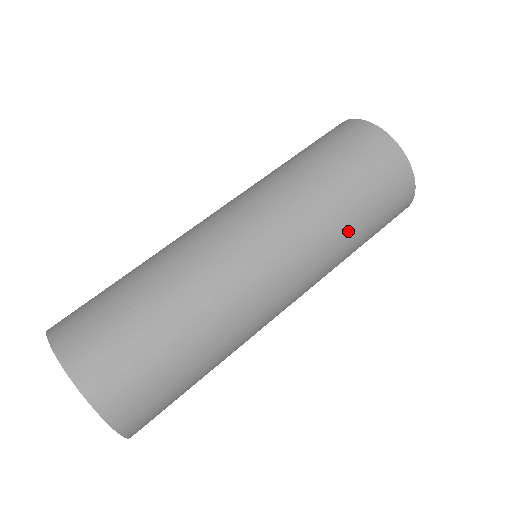
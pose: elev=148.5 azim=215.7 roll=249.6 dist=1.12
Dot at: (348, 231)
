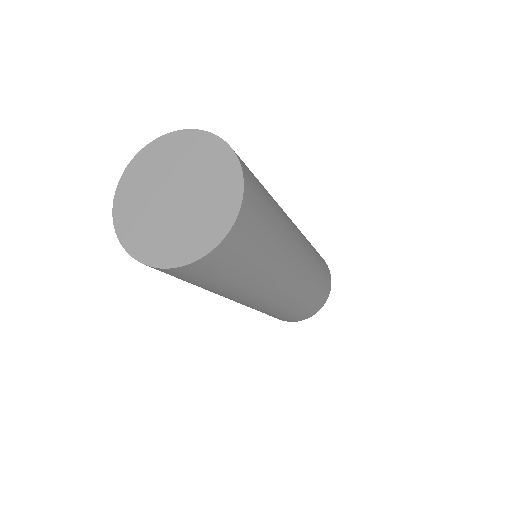
Dot at: (318, 266)
